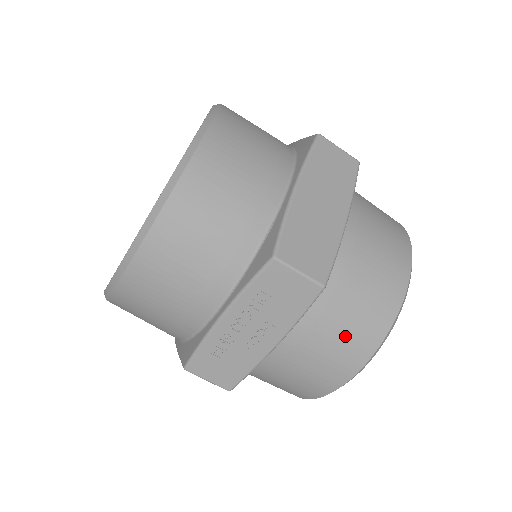
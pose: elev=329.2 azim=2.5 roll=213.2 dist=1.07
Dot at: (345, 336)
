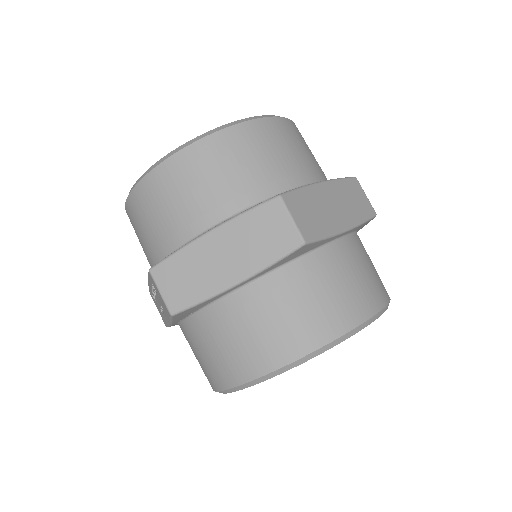
Dot at: (207, 360)
